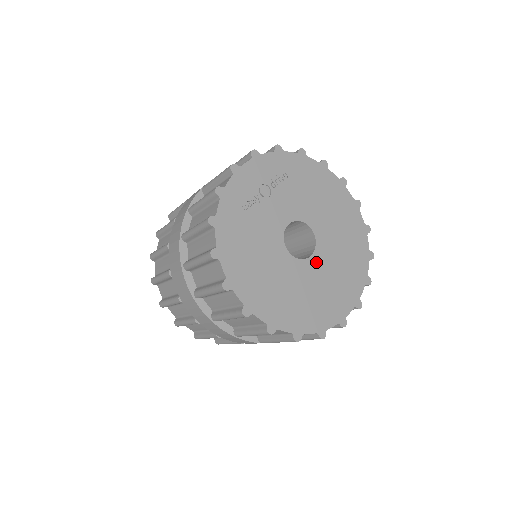
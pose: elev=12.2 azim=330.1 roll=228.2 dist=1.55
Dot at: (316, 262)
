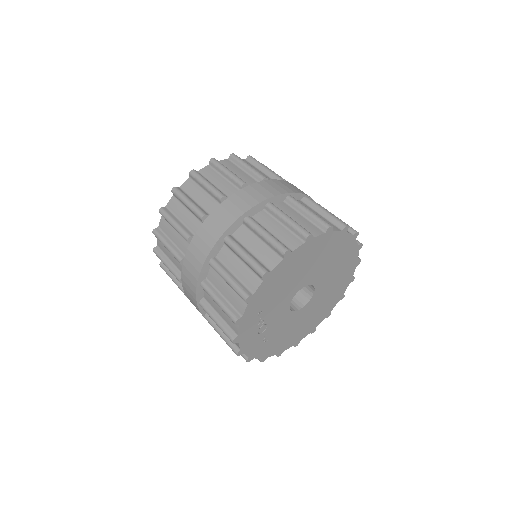
Dot at: (320, 284)
